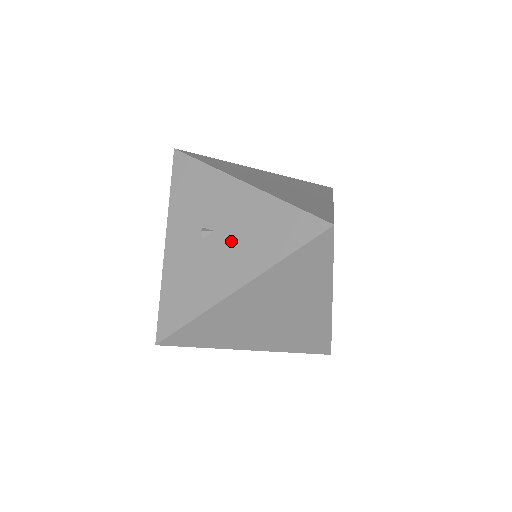
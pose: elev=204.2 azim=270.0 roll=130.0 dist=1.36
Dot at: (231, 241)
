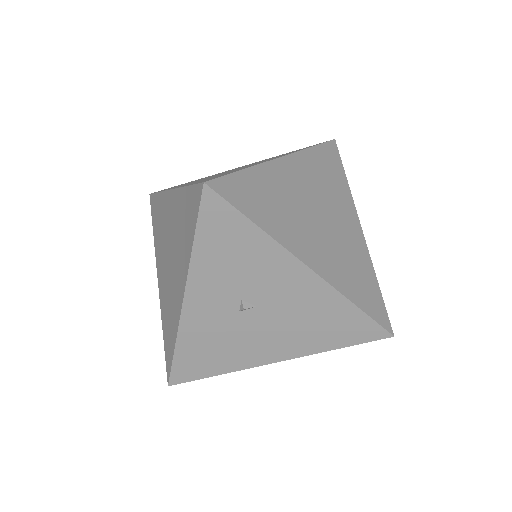
Dot at: (278, 322)
